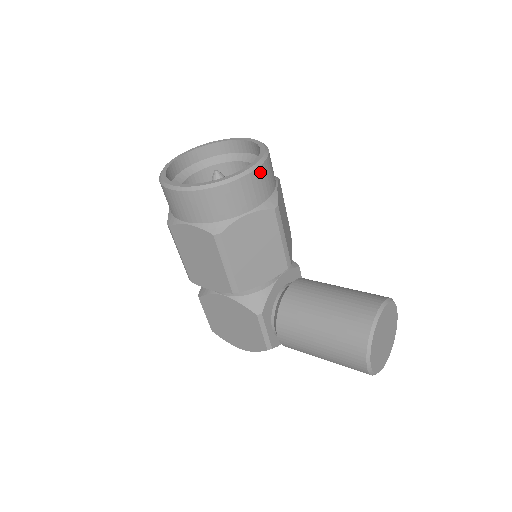
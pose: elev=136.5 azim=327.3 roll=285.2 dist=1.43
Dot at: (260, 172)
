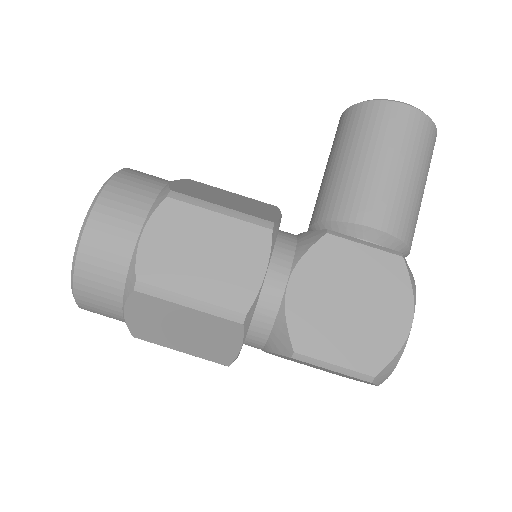
Dot at: occluded
